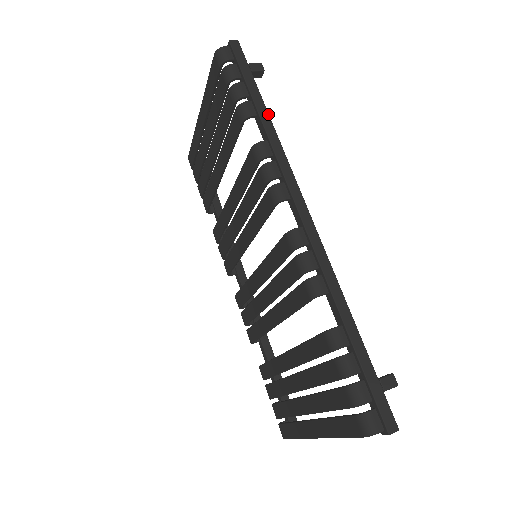
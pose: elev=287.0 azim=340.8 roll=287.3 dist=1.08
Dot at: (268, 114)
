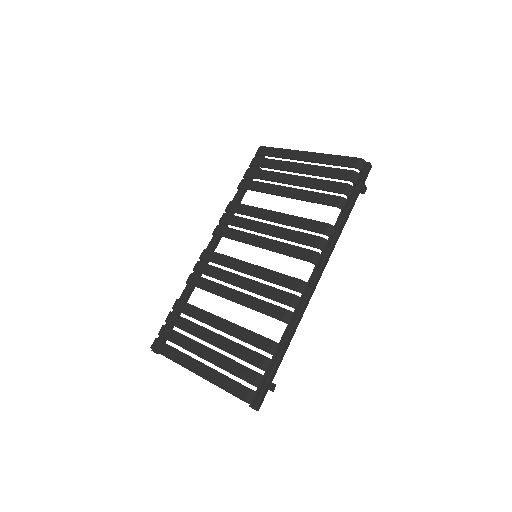
Dot at: occluded
